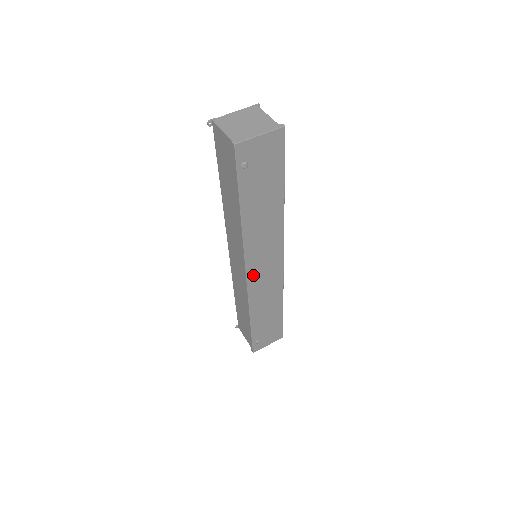
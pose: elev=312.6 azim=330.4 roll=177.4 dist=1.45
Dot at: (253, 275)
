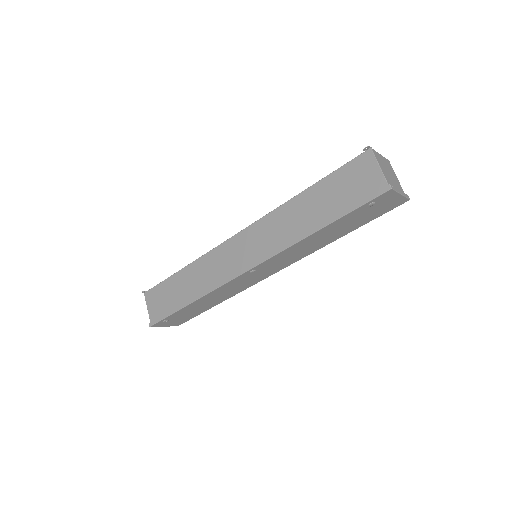
Dot at: (250, 272)
